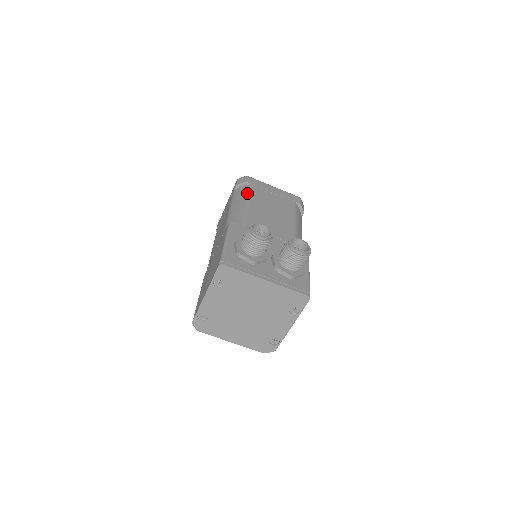
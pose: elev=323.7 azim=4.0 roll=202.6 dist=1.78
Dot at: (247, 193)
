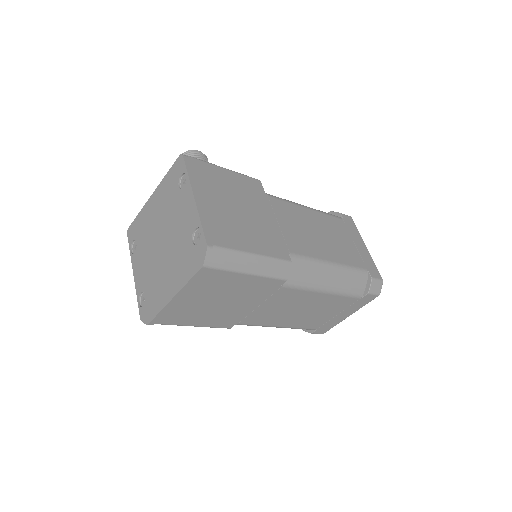
Dot at: occluded
